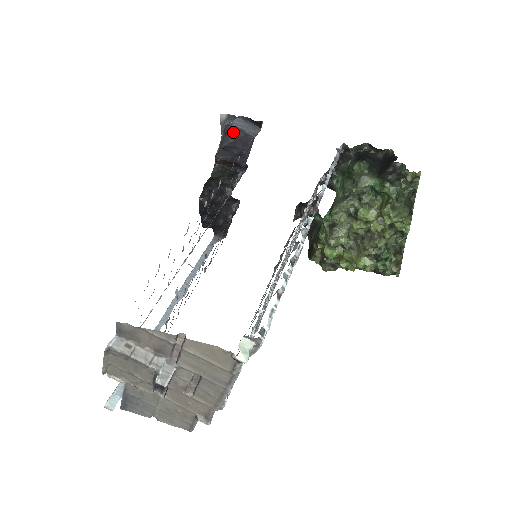
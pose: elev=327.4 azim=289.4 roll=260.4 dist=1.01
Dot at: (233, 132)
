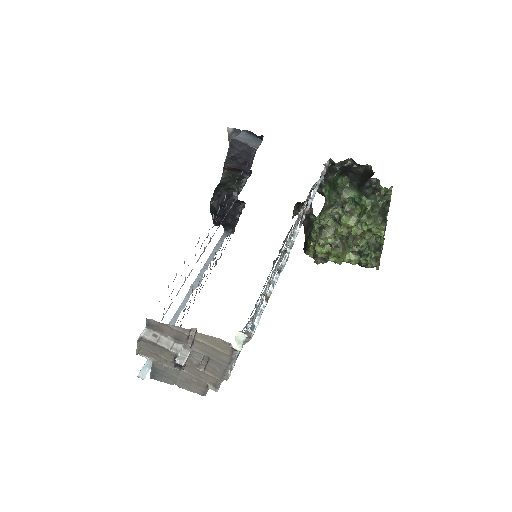
Dot at: (238, 145)
